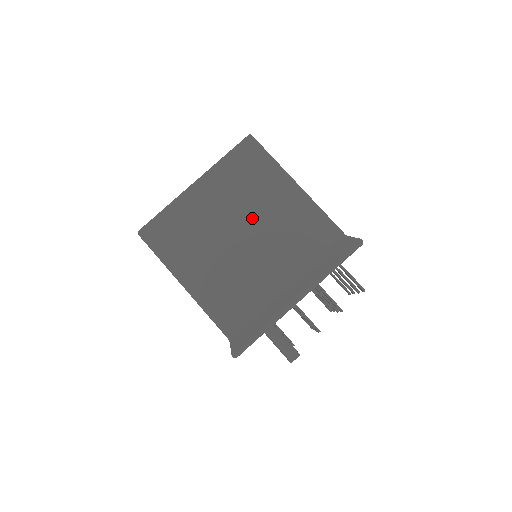
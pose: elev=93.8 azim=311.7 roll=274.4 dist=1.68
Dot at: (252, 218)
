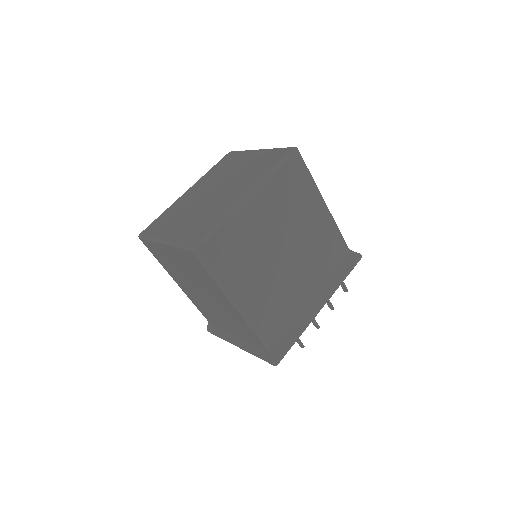
Dot at: (293, 235)
